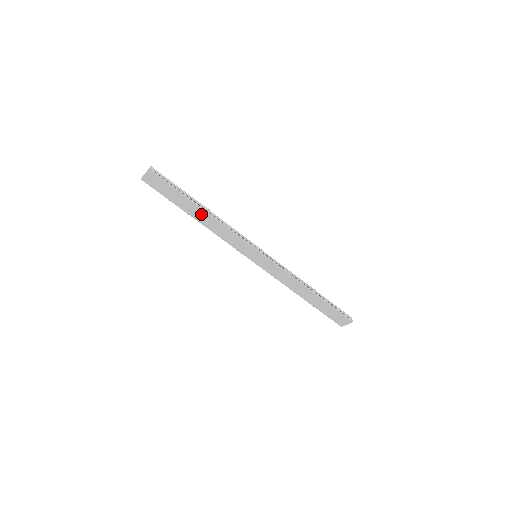
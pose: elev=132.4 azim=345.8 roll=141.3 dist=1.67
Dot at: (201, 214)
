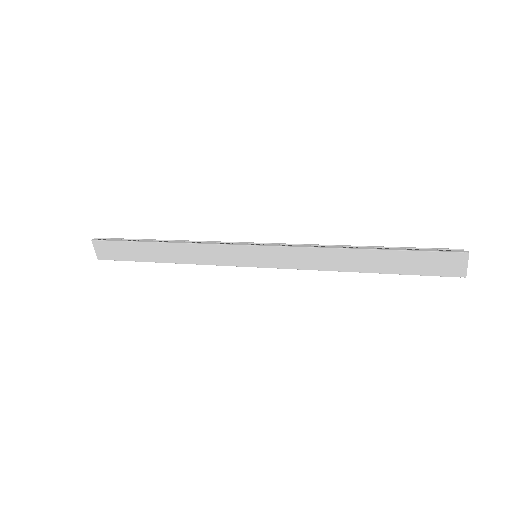
Dot at: (165, 250)
